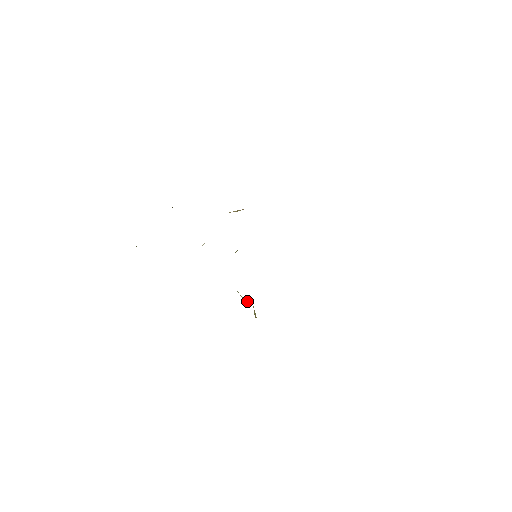
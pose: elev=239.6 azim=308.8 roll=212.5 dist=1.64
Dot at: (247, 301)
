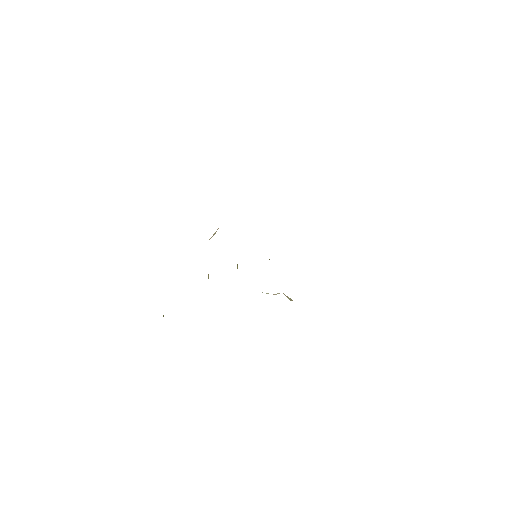
Dot at: (276, 294)
